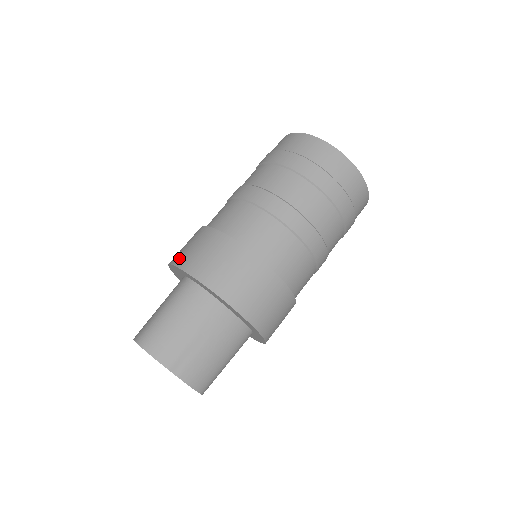
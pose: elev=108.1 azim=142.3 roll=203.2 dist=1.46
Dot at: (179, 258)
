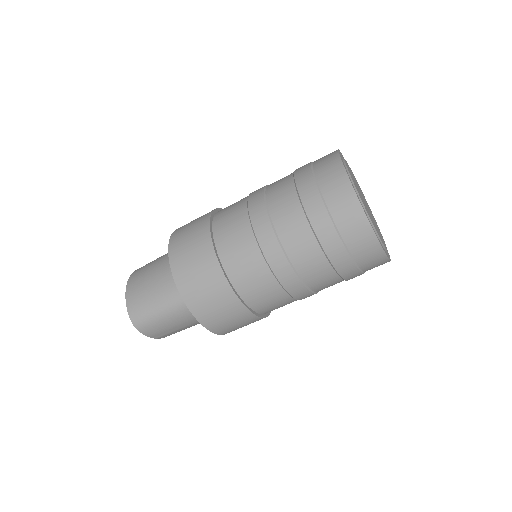
Dot at: (186, 289)
